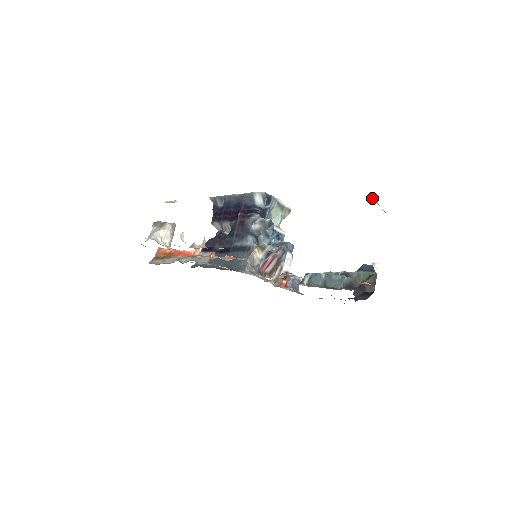
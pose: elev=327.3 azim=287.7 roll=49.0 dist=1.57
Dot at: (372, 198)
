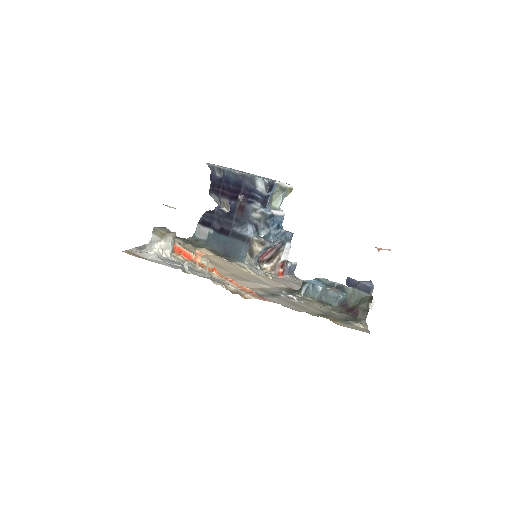
Dot at: occluded
